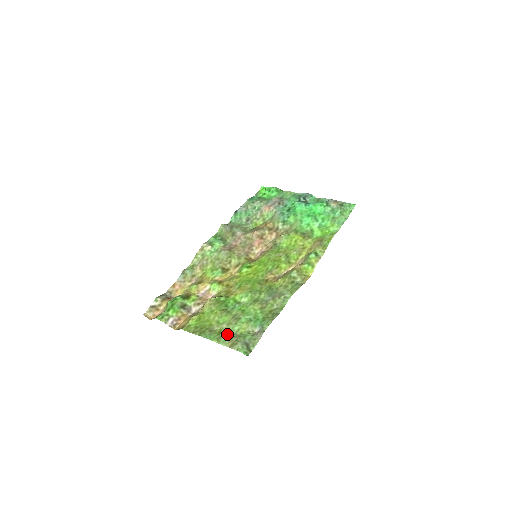
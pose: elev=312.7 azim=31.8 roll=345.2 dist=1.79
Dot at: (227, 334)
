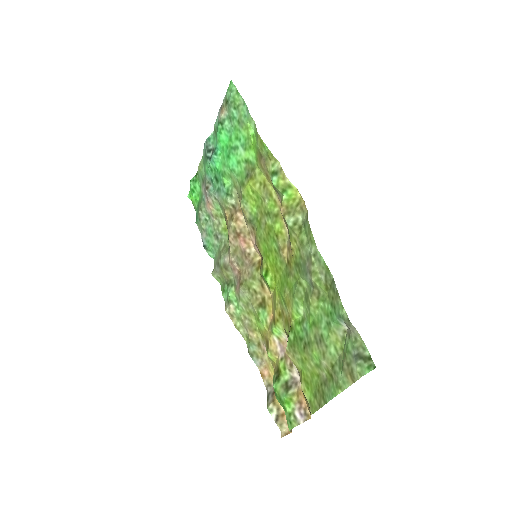
Dot at: (335, 369)
